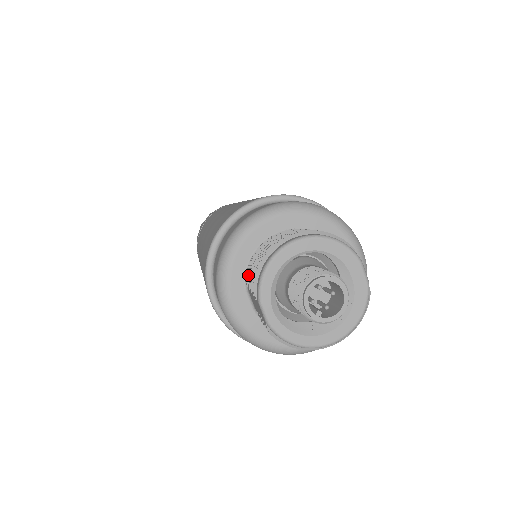
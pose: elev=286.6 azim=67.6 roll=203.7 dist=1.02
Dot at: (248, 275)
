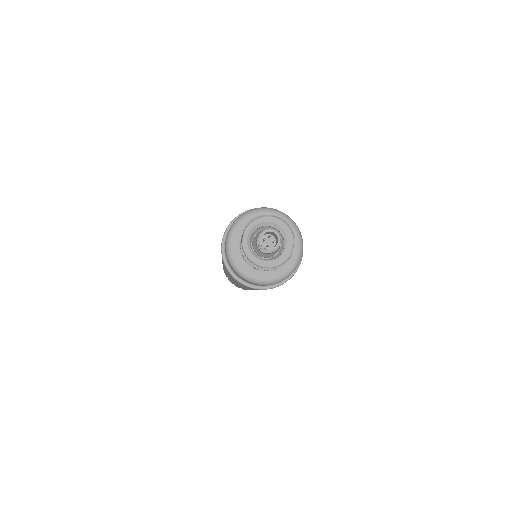
Dot at: occluded
